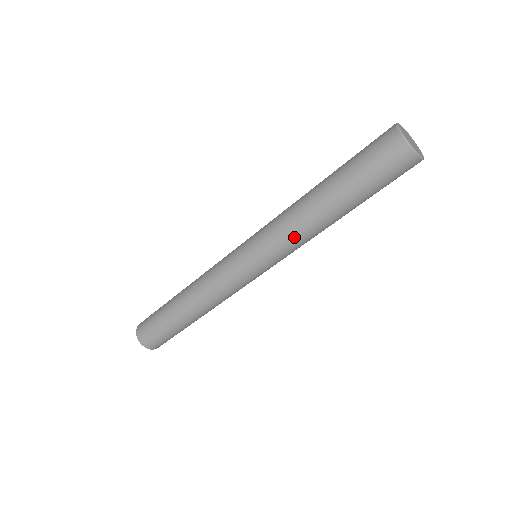
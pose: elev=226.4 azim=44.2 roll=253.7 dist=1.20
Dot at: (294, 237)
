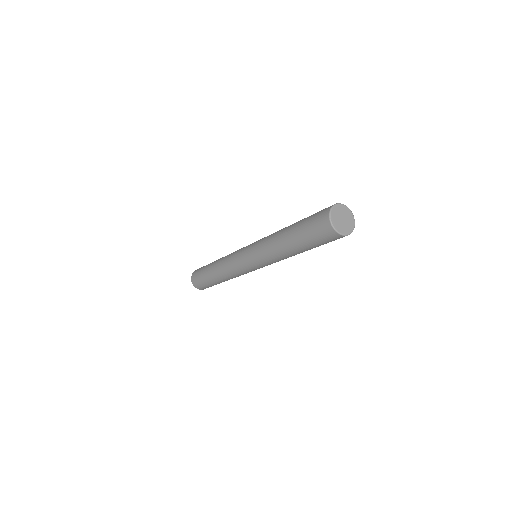
Dot at: (277, 260)
